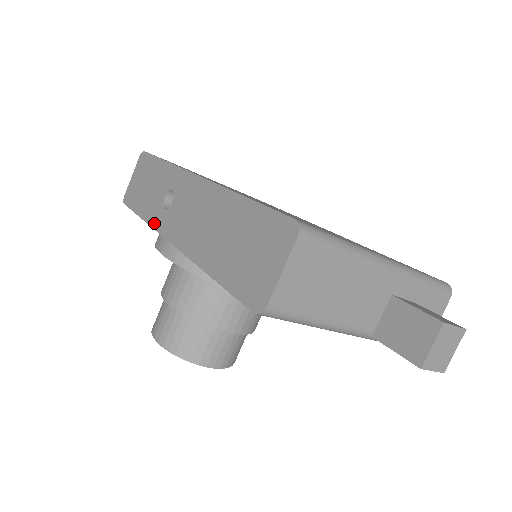
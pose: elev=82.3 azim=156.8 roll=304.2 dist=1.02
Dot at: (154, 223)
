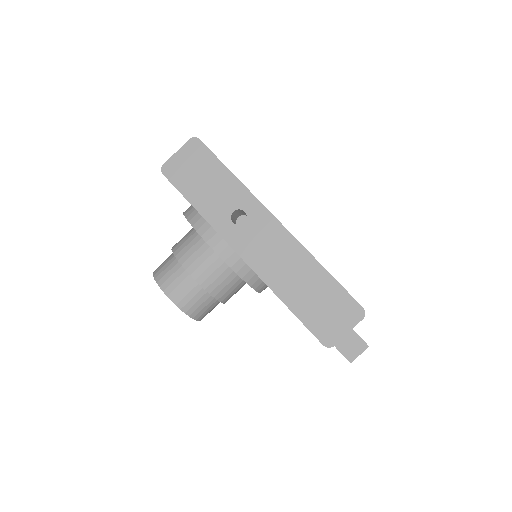
Dot at: (217, 227)
